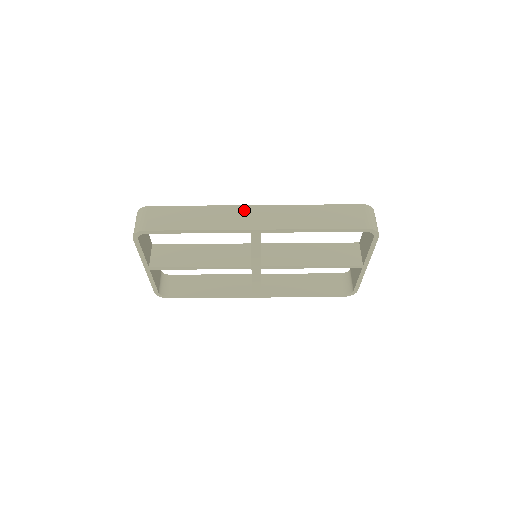
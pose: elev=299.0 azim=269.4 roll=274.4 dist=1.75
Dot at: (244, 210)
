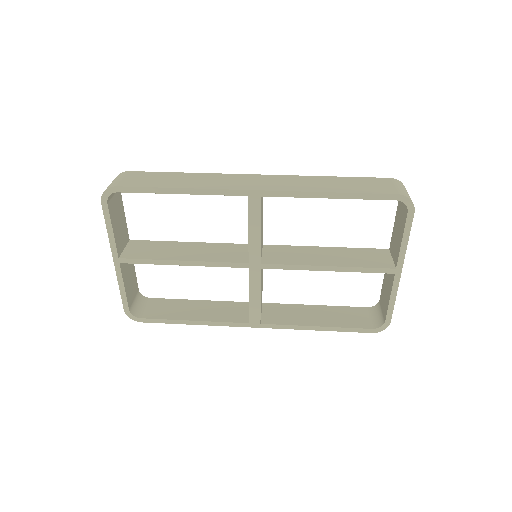
Dot at: (242, 177)
